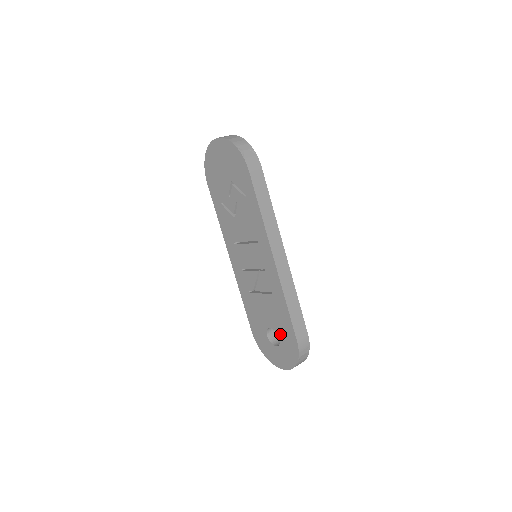
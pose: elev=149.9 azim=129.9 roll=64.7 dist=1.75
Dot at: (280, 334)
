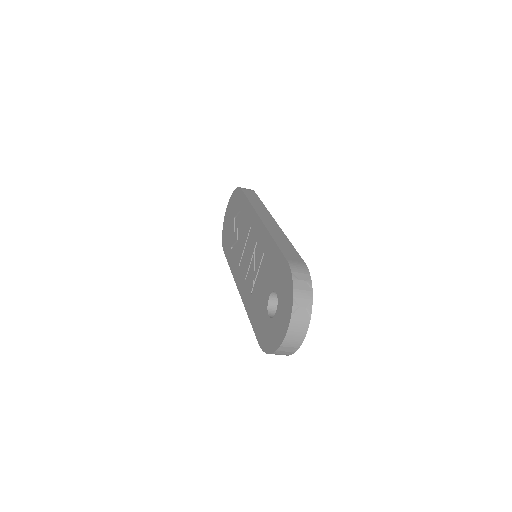
Dot at: (276, 285)
